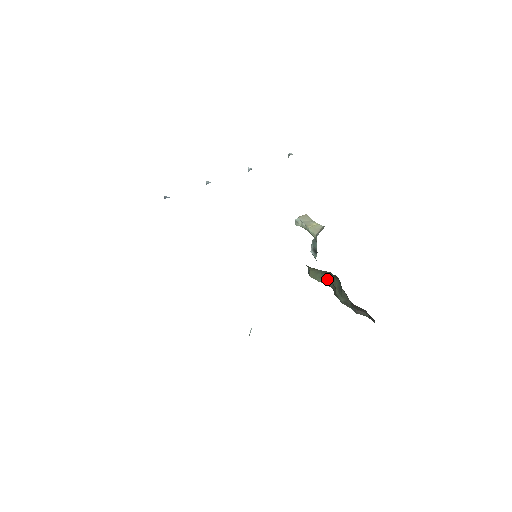
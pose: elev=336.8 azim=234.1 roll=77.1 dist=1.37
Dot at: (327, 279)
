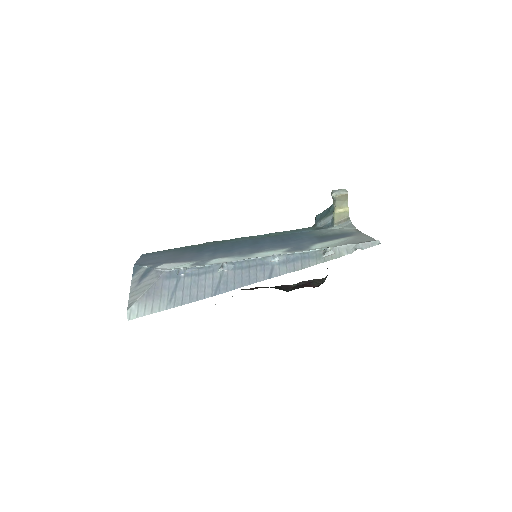
Dot at: occluded
